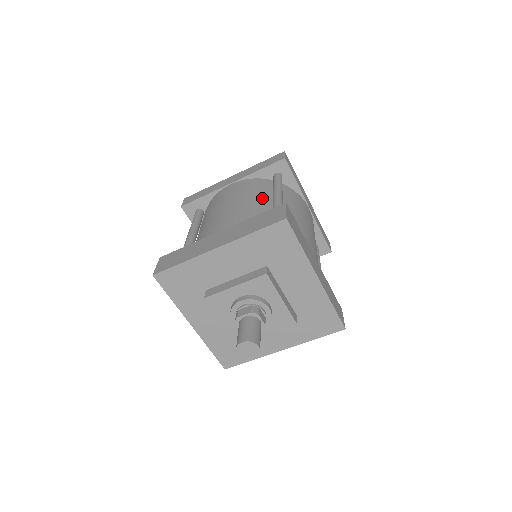
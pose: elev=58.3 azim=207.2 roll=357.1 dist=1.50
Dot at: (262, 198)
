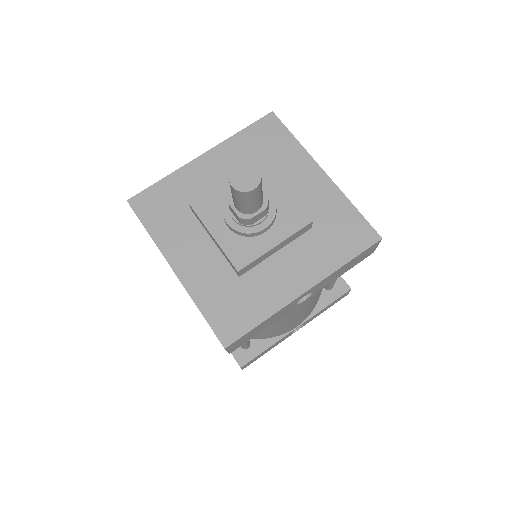
Dot at: occluded
